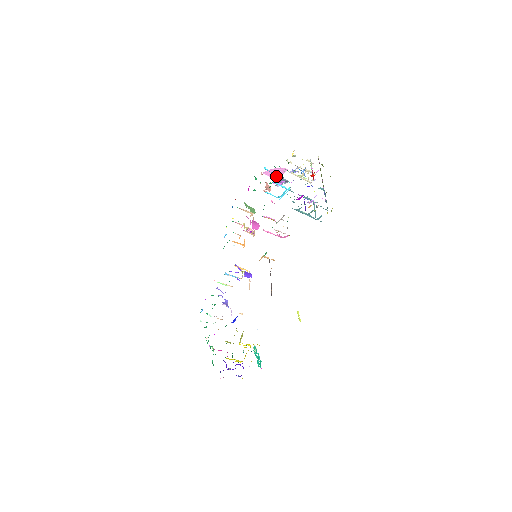
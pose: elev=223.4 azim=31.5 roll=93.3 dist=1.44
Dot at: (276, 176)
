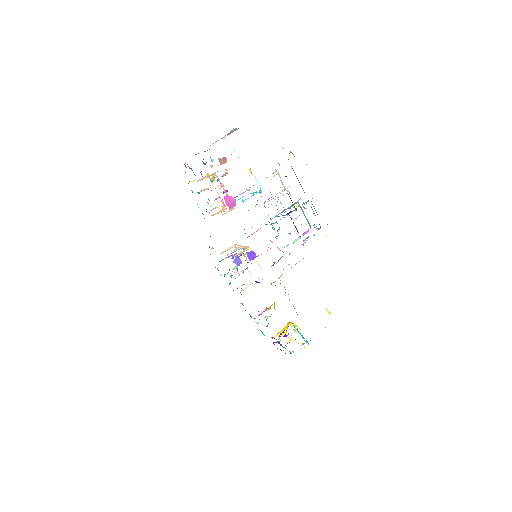
Dot at: occluded
